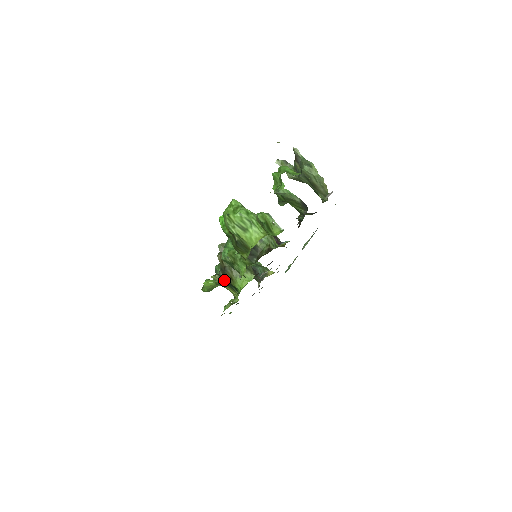
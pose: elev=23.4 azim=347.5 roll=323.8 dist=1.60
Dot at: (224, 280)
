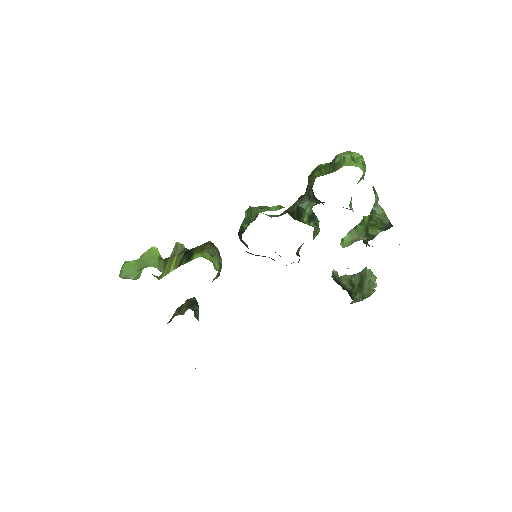
Dot at: (187, 250)
